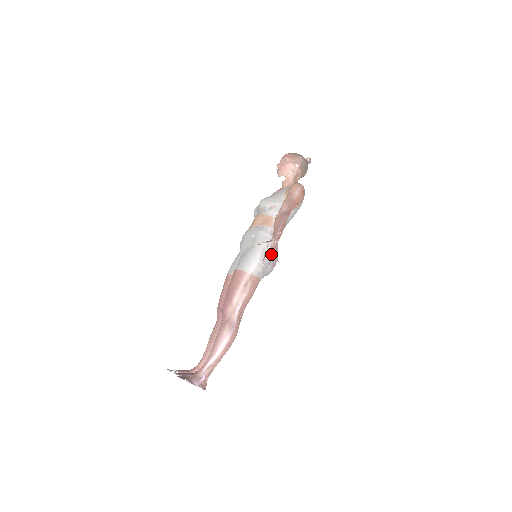
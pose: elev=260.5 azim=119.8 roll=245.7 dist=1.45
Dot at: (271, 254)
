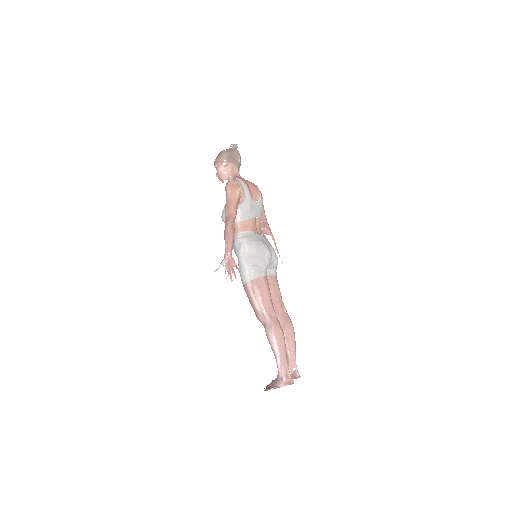
Dot at: (230, 269)
